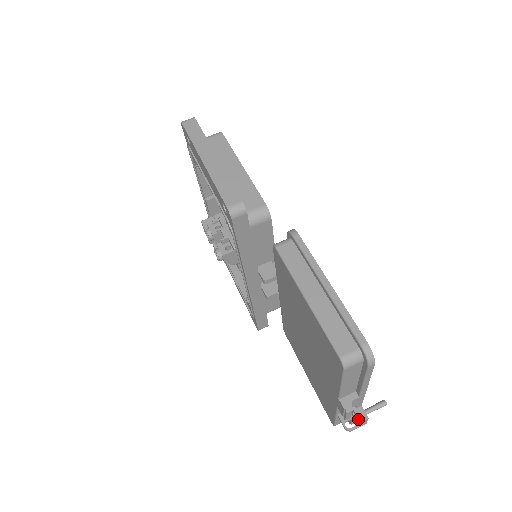
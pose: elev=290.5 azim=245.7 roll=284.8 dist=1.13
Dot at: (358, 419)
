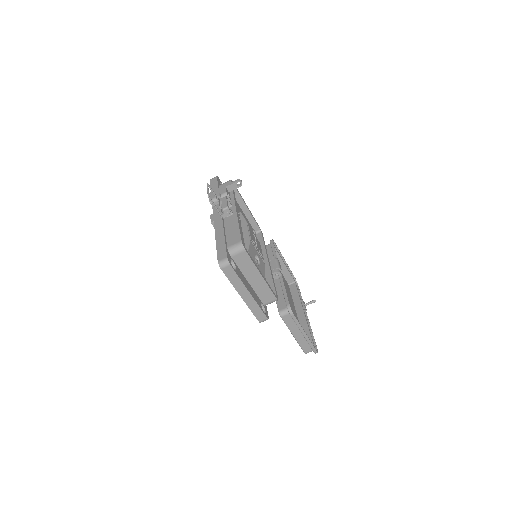
Dot at: occluded
